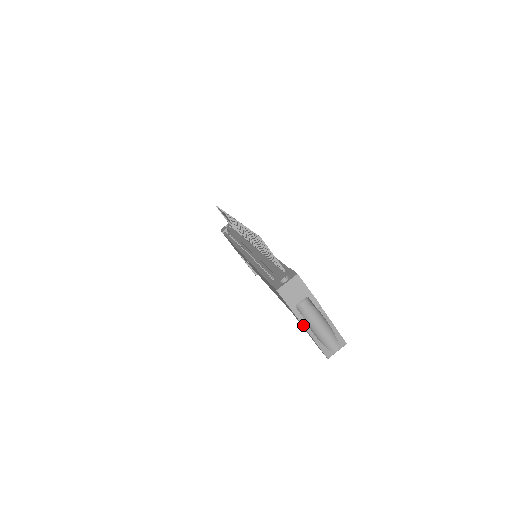
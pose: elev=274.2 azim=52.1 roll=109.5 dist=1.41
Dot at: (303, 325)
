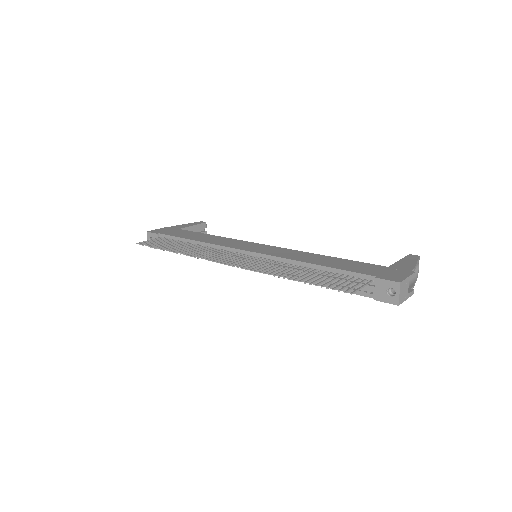
Dot at: occluded
